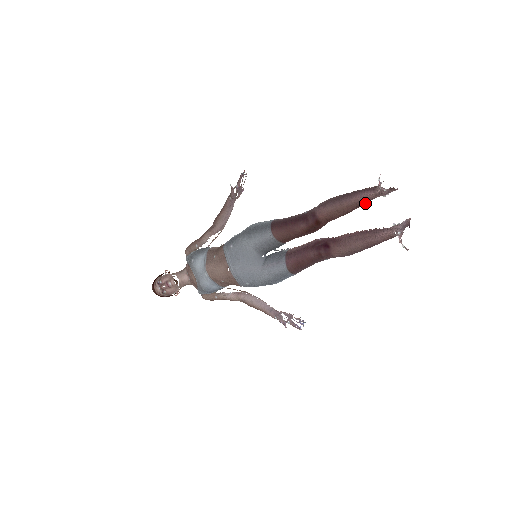
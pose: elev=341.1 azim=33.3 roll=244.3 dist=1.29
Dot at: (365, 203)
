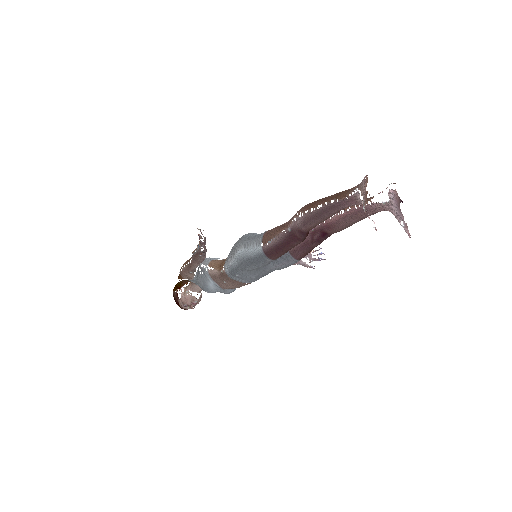
Dot at: occluded
